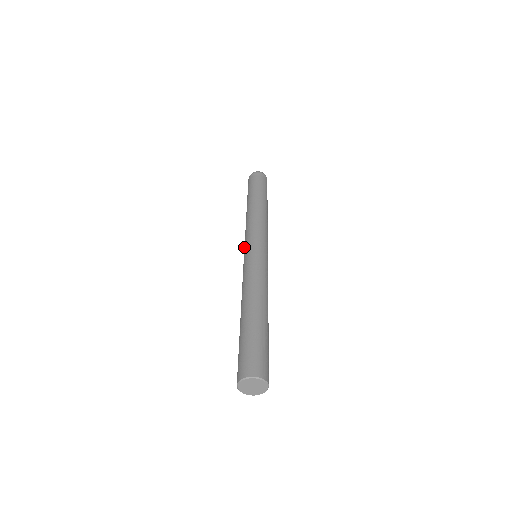
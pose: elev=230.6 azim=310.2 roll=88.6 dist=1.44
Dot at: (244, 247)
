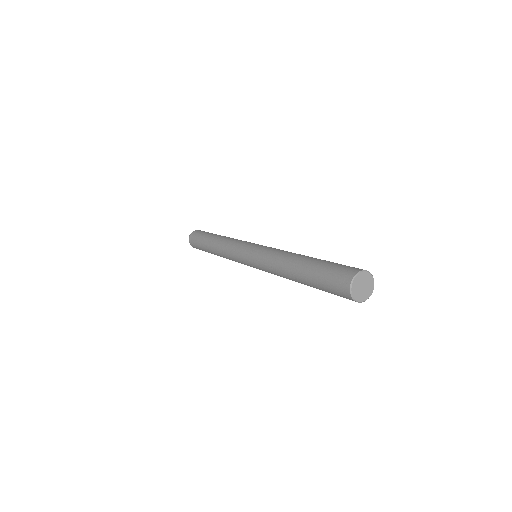
Dot at: (243, 246)
